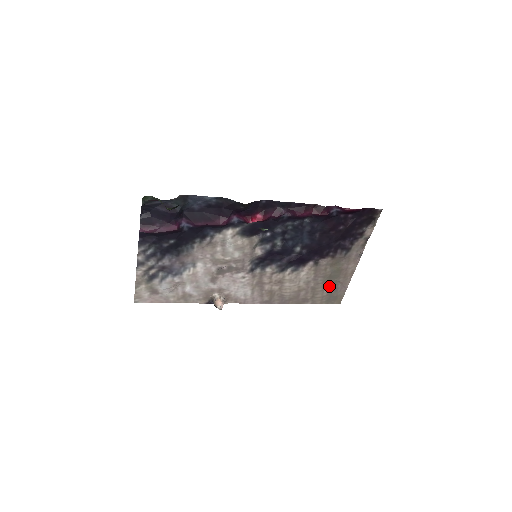
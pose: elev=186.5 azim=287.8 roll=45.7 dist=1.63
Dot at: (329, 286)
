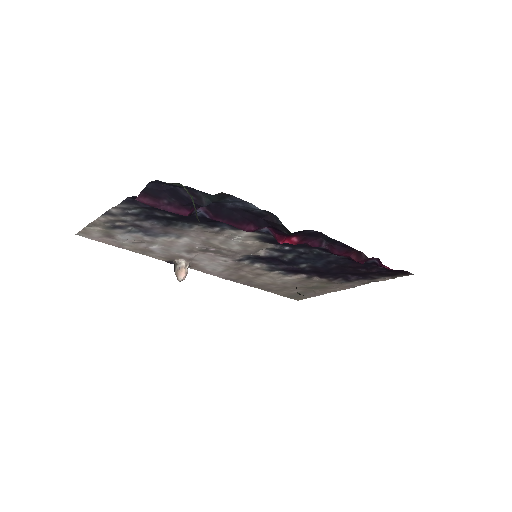
Dot at: (302, 290)
